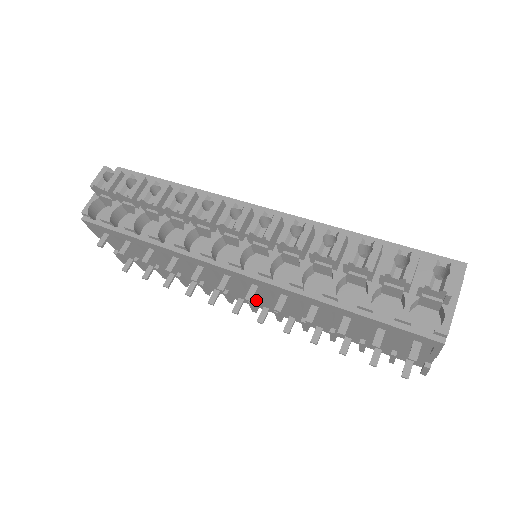
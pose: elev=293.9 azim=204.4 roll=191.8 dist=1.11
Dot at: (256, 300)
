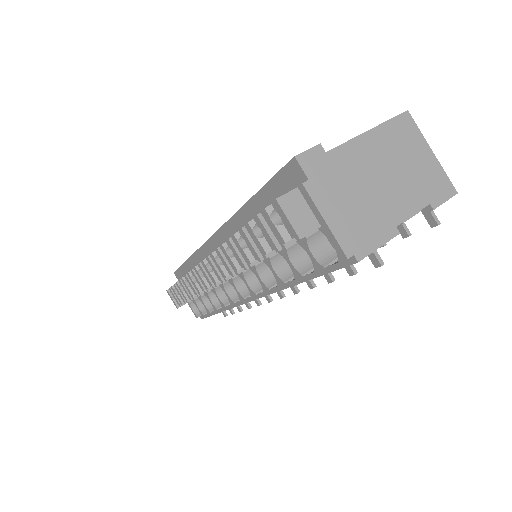
Dot at: occluded
